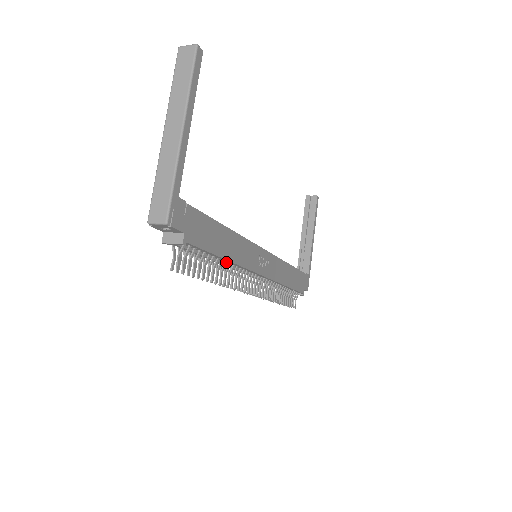
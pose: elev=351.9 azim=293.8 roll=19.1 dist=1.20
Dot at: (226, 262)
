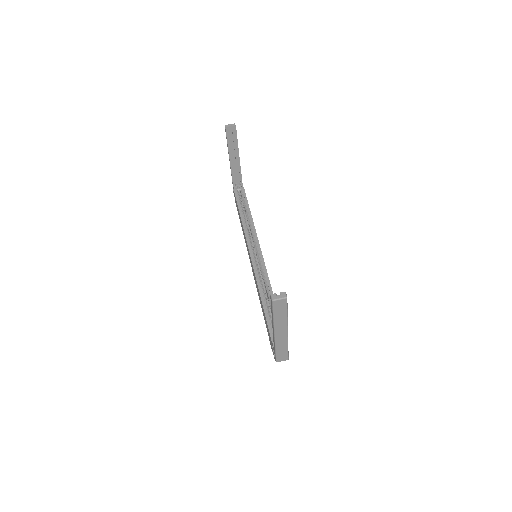
Dot at: occluded
